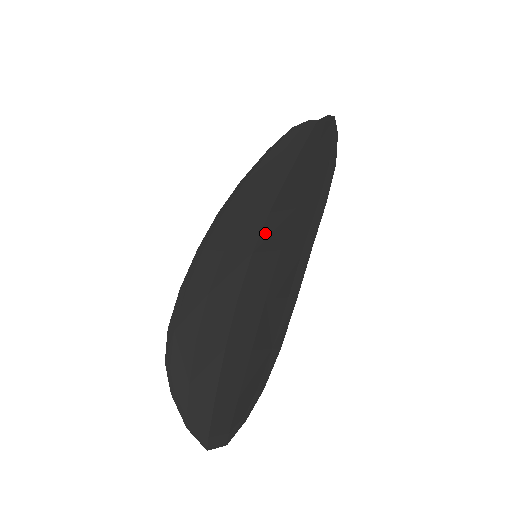
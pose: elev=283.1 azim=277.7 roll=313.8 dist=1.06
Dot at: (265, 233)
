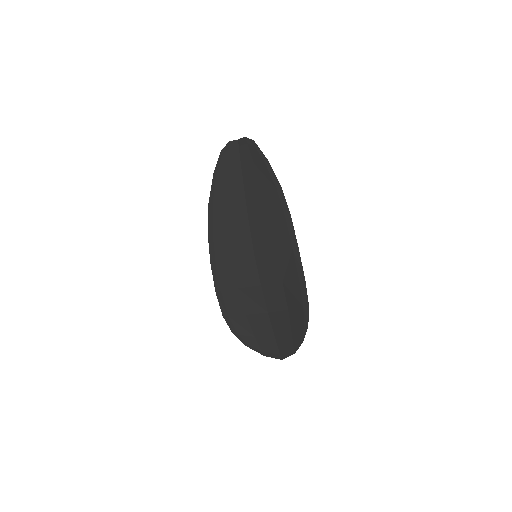
Dot at: (256, 242)
